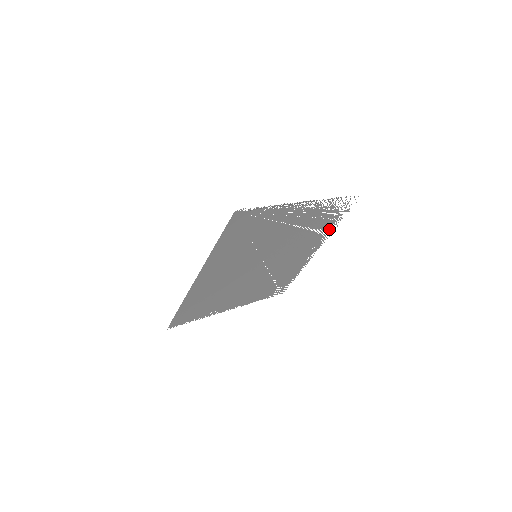
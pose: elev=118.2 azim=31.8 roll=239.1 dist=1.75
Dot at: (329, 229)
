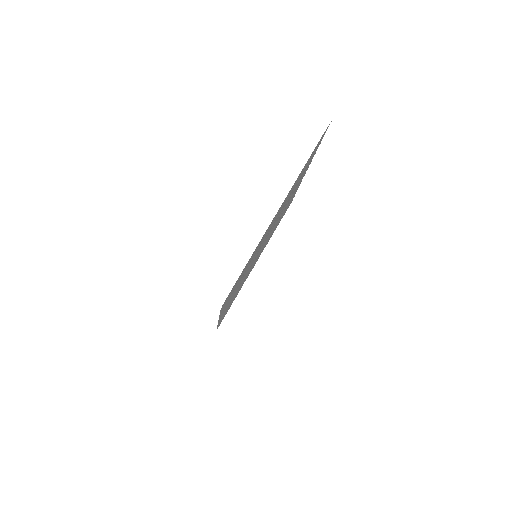
Dot at: occluded
